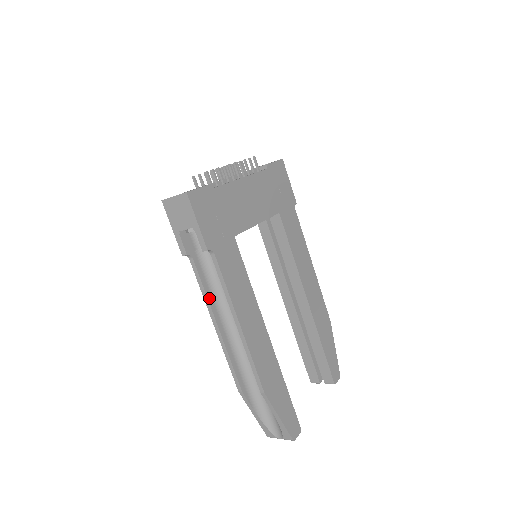
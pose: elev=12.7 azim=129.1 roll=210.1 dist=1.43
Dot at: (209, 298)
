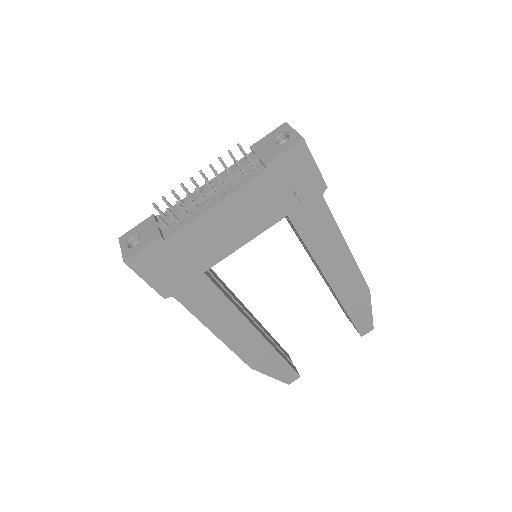
Dot at: occluded
